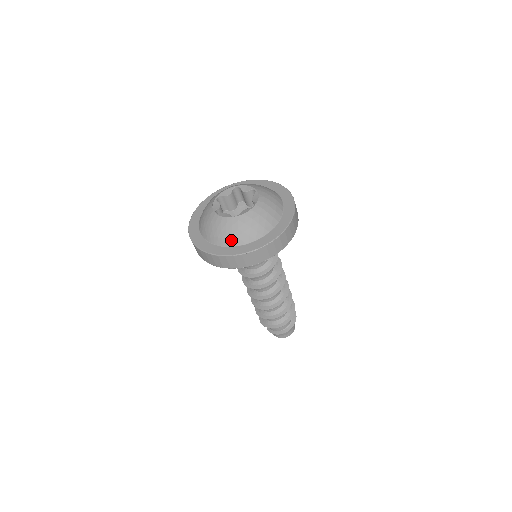
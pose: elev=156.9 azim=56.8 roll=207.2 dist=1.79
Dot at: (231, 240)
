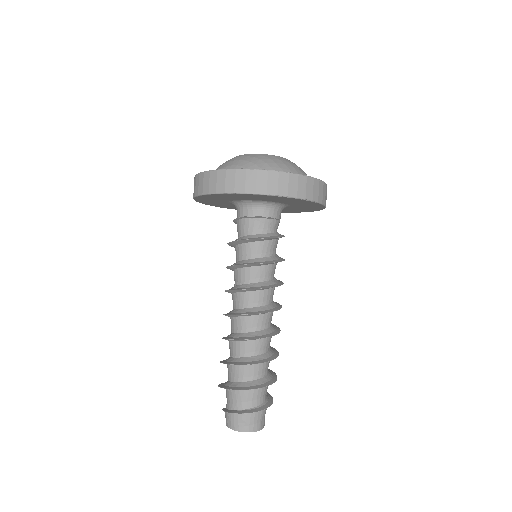
Dot at: (248, 166)
